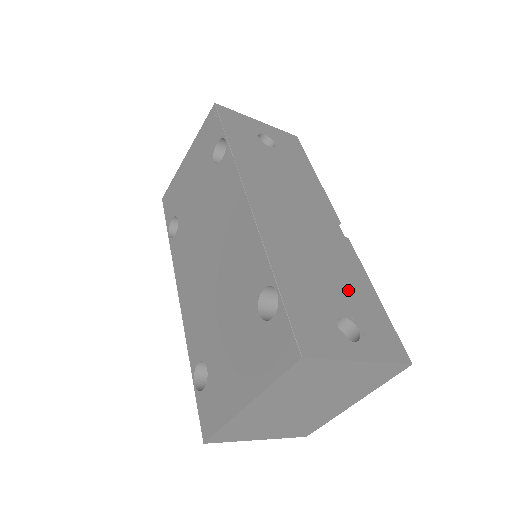
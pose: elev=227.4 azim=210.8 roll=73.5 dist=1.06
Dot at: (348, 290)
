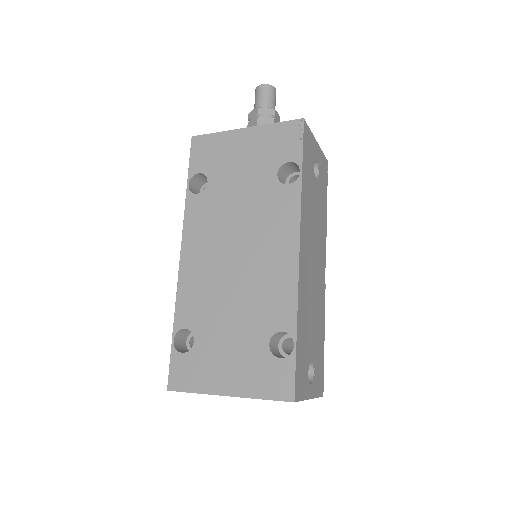
Dot at: (317, 337)
